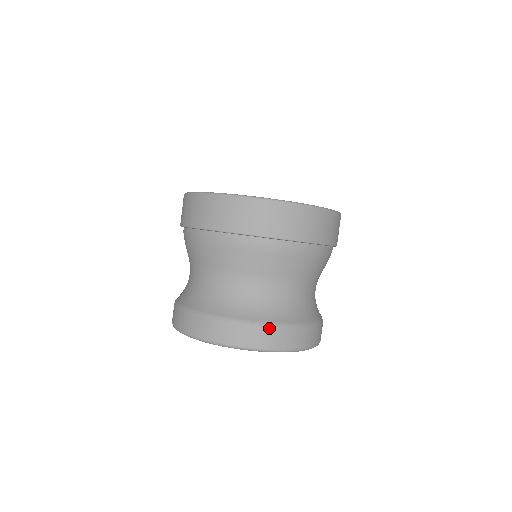
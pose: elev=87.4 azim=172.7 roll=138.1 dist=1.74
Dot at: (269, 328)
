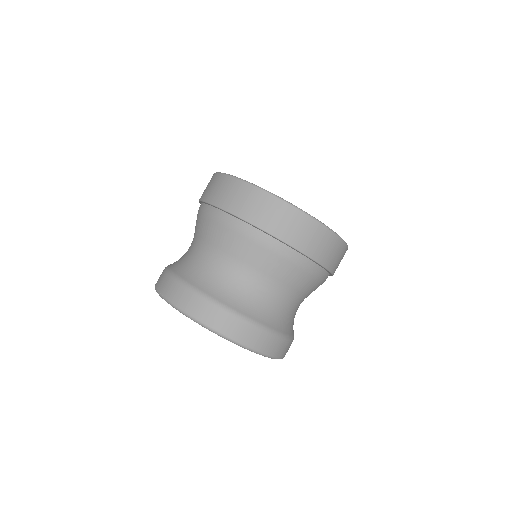
Dot at: (254, 326)
